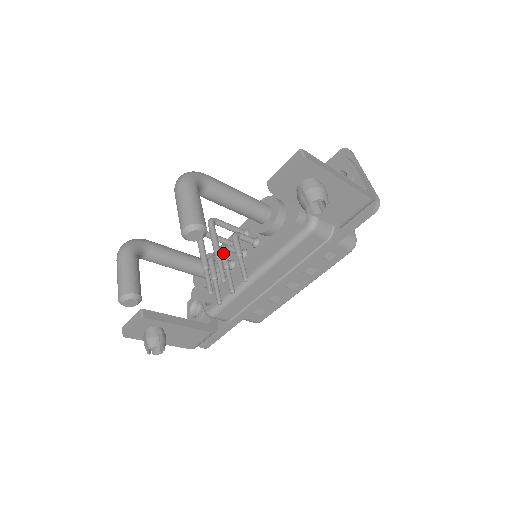
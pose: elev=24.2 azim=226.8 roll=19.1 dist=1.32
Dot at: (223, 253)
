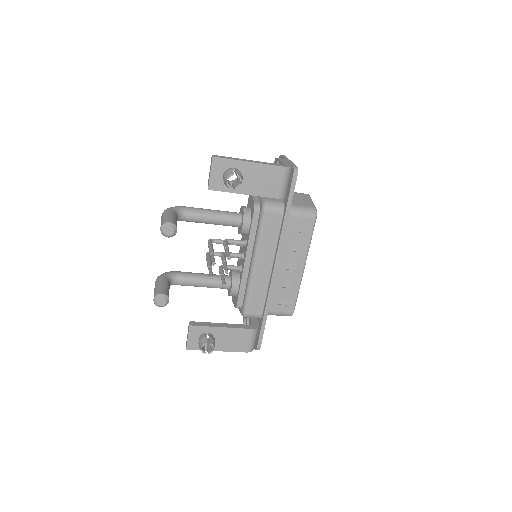
Dot at: (222, 256)
